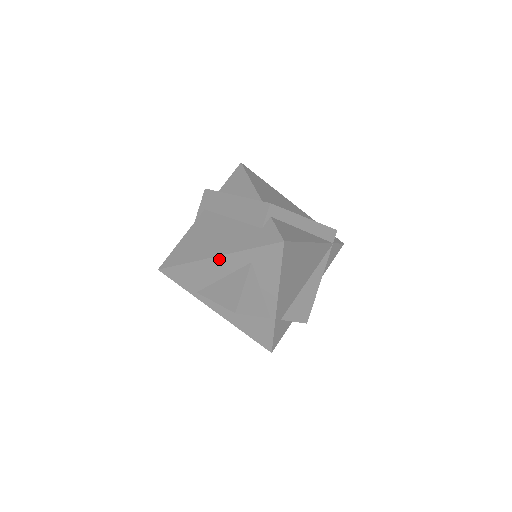
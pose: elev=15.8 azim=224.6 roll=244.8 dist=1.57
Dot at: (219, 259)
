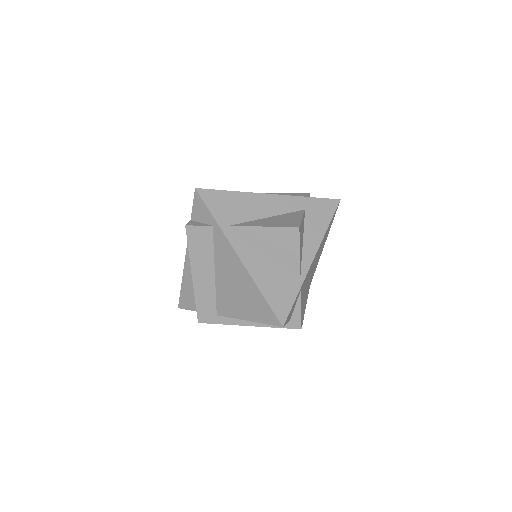
Dot at: (274, 197)
